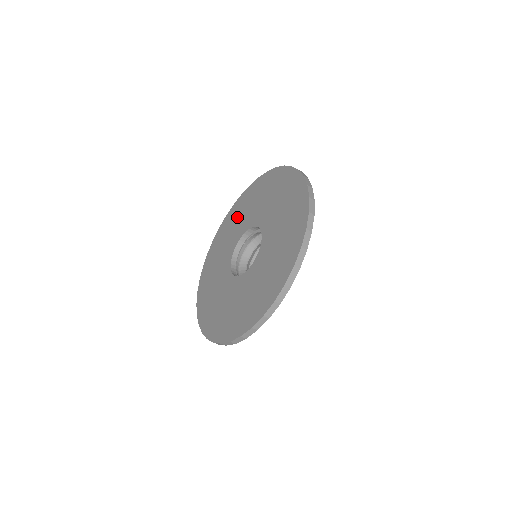
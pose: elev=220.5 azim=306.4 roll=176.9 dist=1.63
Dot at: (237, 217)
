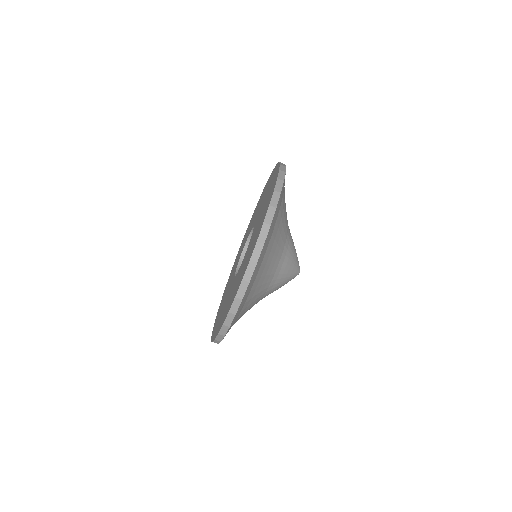
Dot at: (229, 281)
